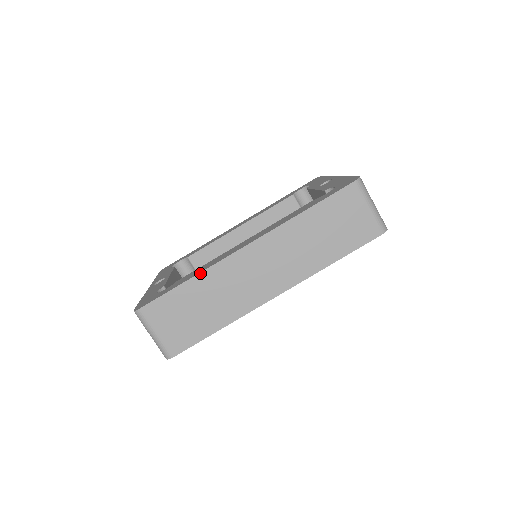
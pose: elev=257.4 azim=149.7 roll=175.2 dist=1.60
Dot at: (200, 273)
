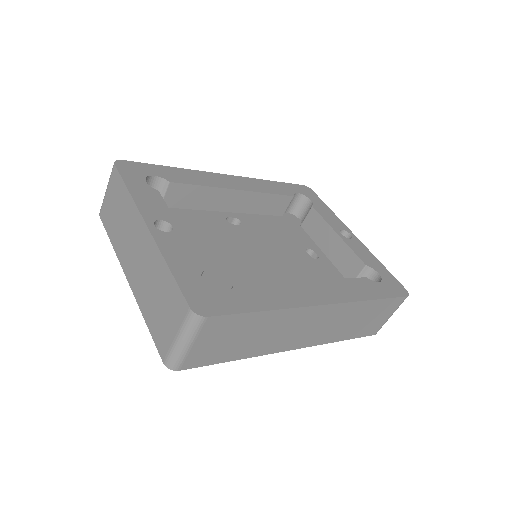
Dot at: (281, 309)
